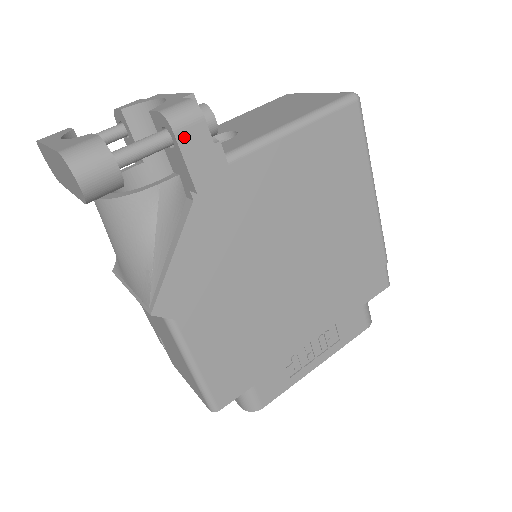
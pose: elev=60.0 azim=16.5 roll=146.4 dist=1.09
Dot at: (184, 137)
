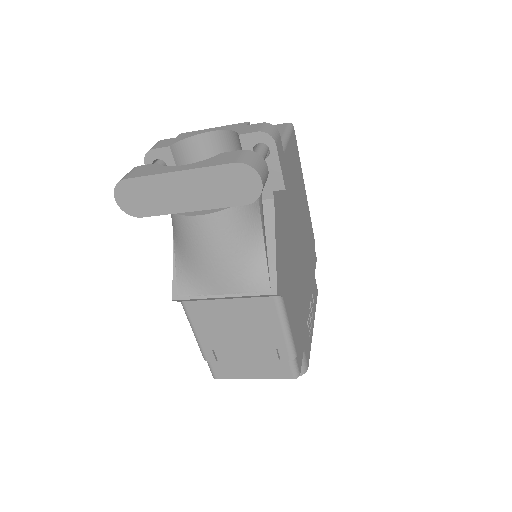
Dot at: (278, 147)
